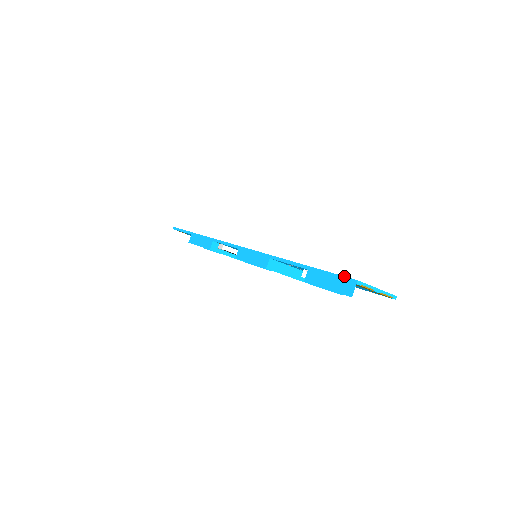
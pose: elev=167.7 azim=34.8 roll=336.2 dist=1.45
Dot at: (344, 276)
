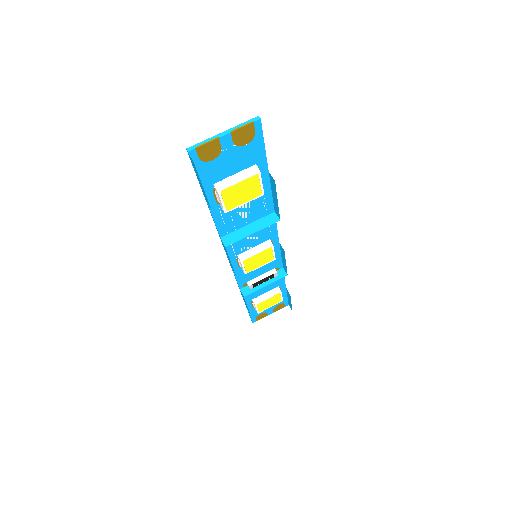
Dot at: occluded
